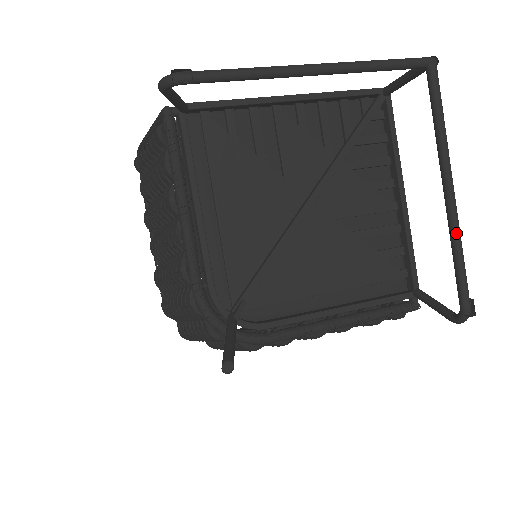
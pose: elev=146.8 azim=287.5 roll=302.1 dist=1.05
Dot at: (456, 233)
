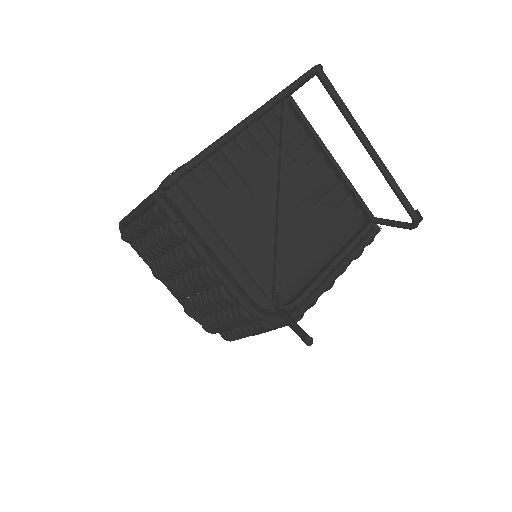
Dot at: (388, 174)
